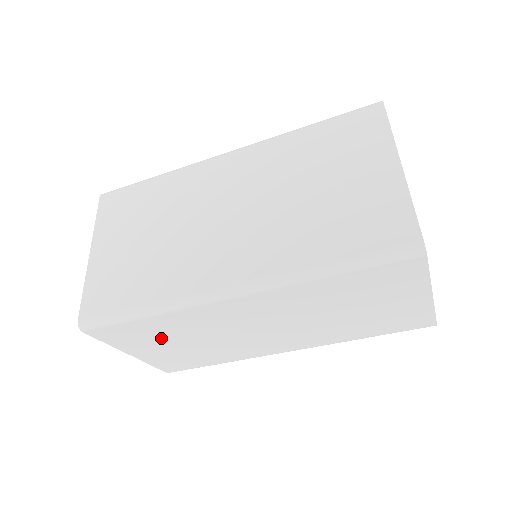
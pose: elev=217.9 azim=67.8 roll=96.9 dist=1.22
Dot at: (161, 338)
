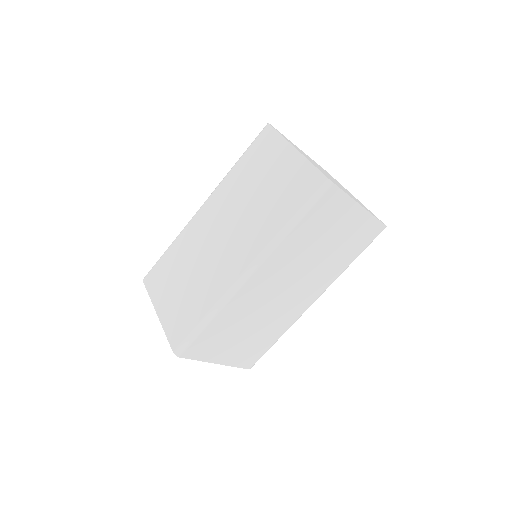
Dot at: (228, 336)
